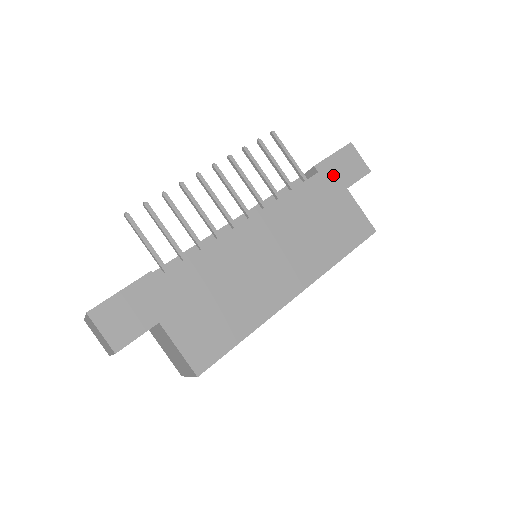
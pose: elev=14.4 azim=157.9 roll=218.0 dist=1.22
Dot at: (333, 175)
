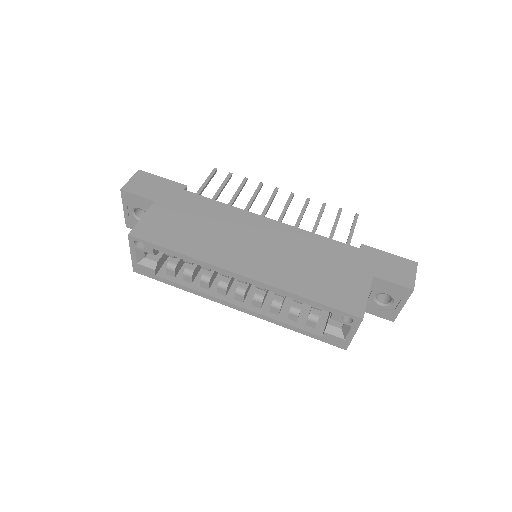
Dot at: (371, 260)
